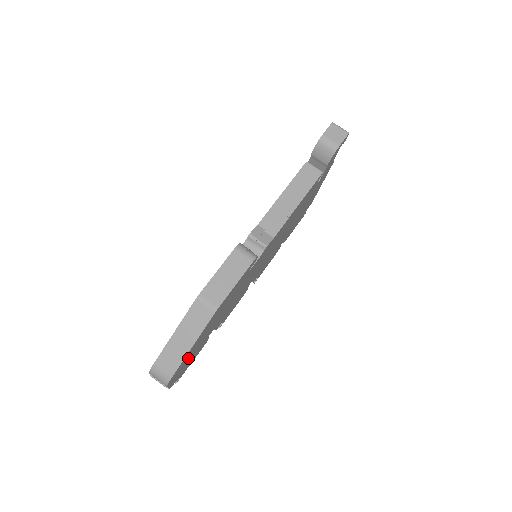
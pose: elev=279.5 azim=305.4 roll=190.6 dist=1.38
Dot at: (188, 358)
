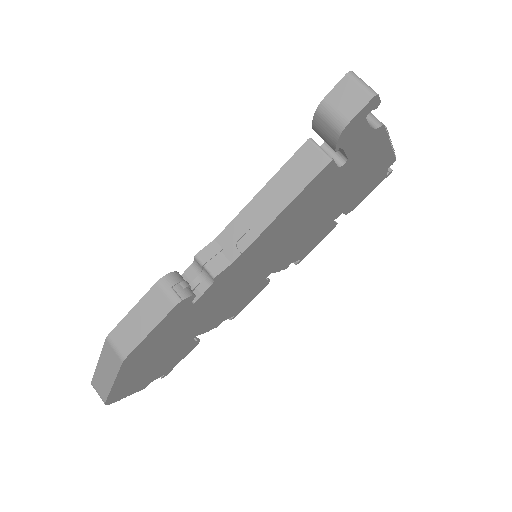
Dot at: (138, 378)
